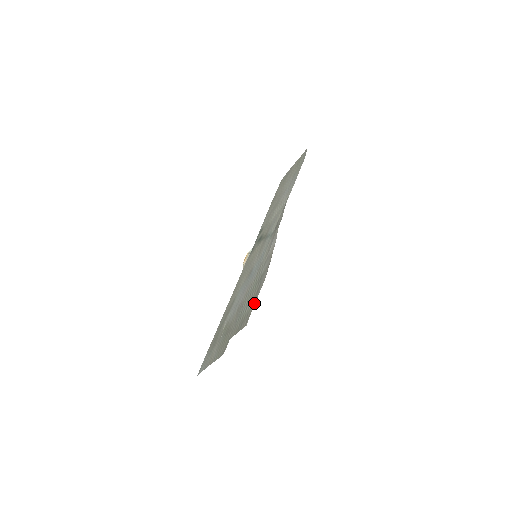
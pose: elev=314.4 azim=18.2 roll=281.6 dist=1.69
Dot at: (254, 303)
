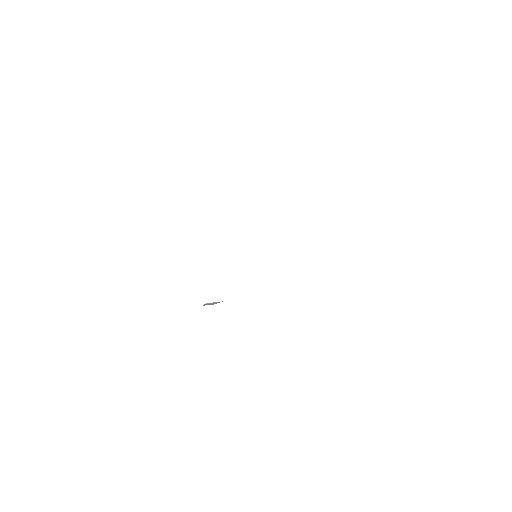
Dot at: occluded
